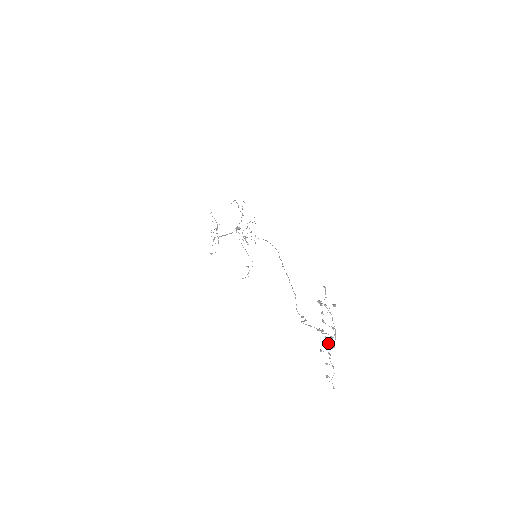
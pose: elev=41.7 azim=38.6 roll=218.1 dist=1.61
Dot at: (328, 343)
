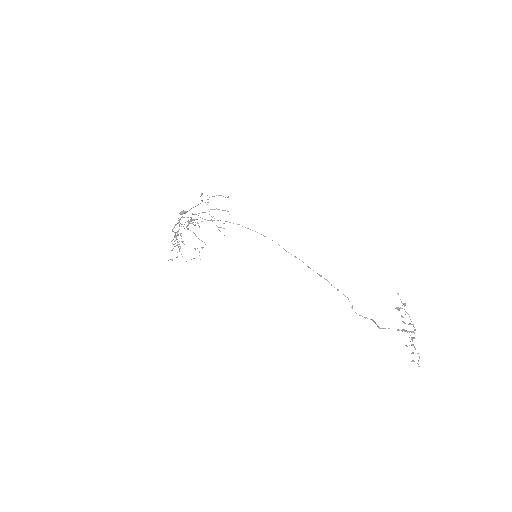
Dot at: (412, 338)
